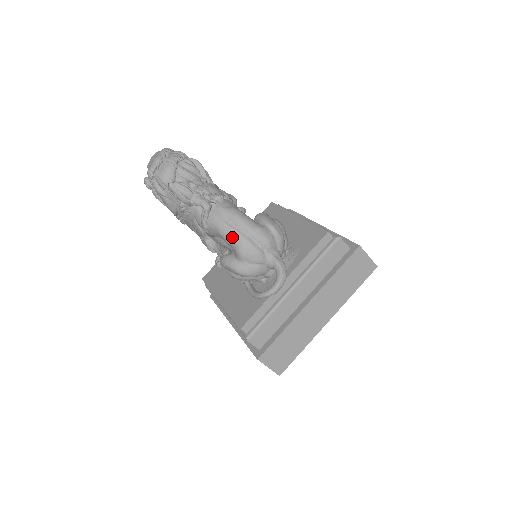
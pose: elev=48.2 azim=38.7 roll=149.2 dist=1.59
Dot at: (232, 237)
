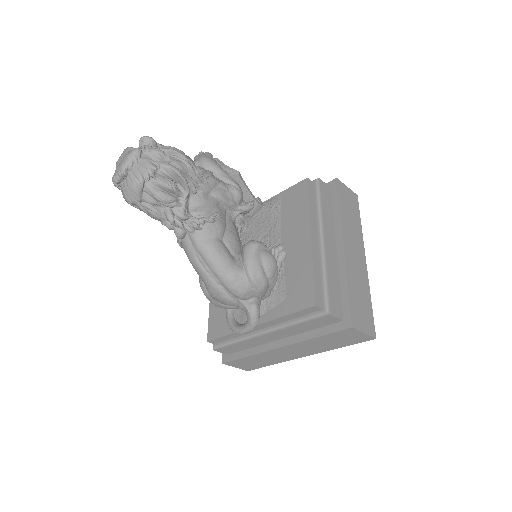
Dot at: (201, 277)
